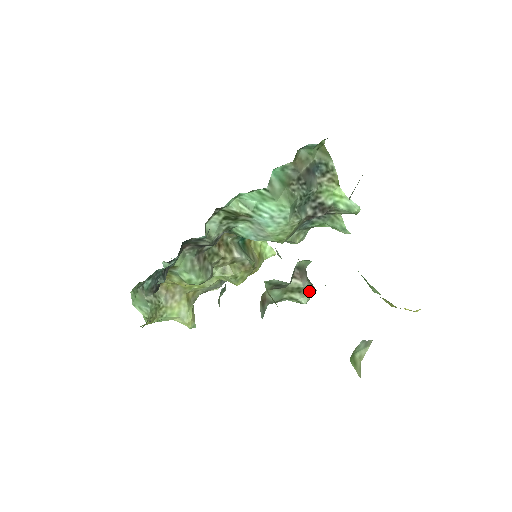
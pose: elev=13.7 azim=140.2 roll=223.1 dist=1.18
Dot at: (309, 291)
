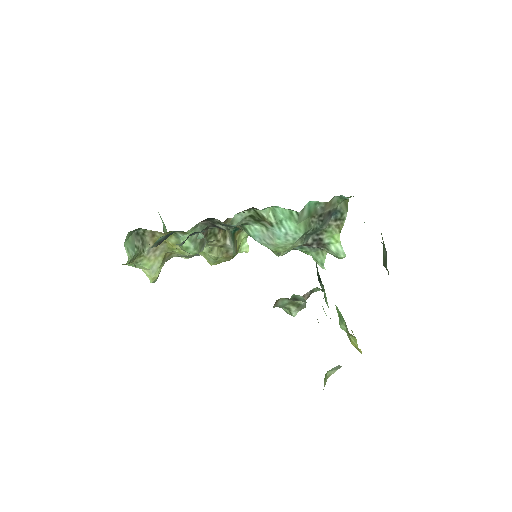
Dot at: (302, 308)
